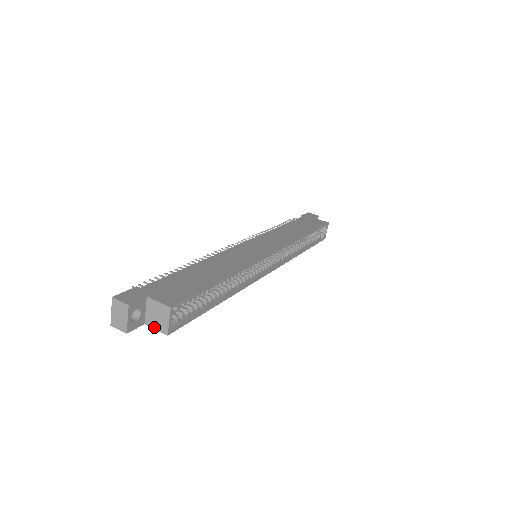
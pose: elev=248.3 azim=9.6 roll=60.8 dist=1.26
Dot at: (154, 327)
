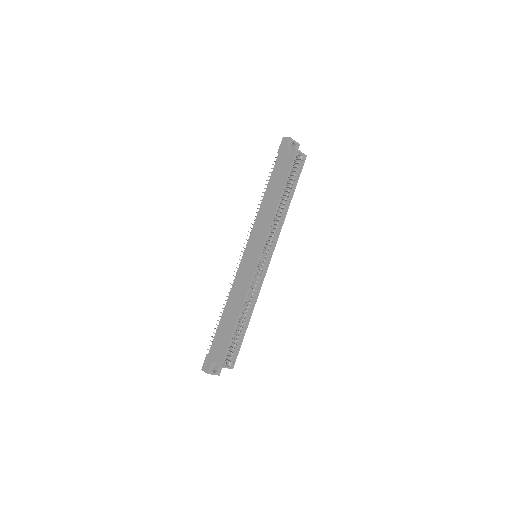
Dot at: occluded
